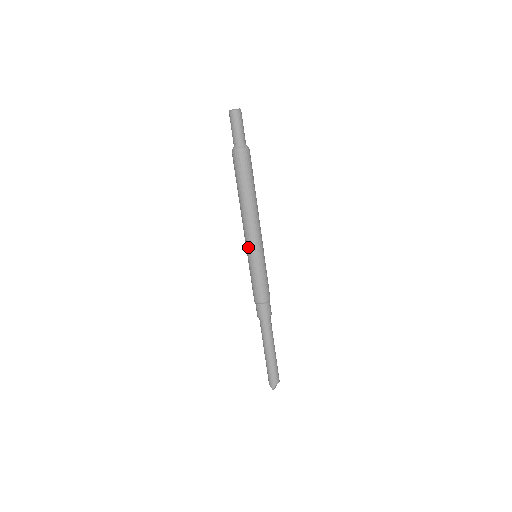
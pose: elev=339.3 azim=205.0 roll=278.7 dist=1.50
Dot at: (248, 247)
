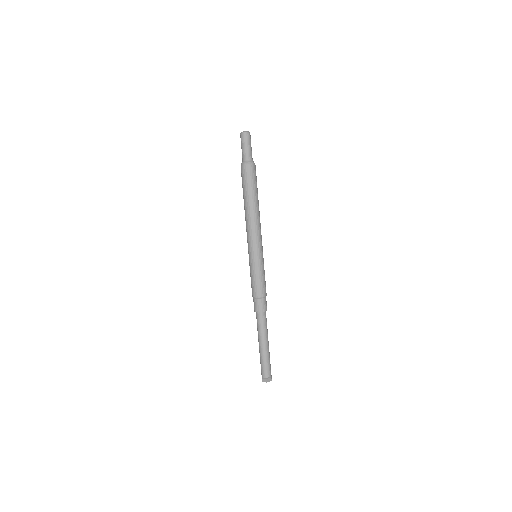
Dot at: occluded
